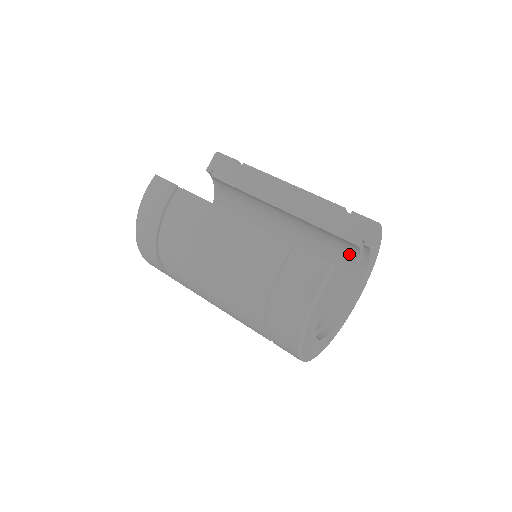
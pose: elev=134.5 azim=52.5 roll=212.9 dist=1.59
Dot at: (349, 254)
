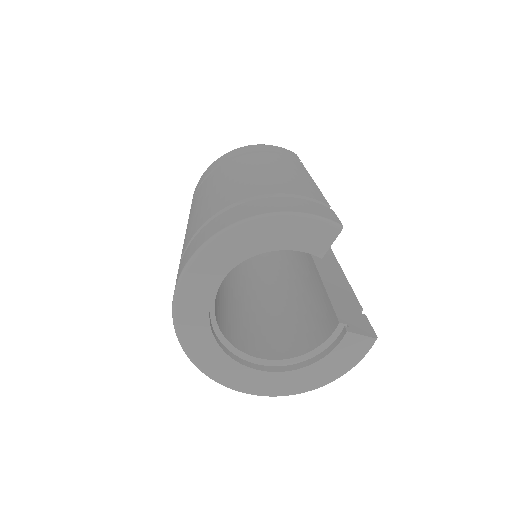
Dot at: (313, 339)
